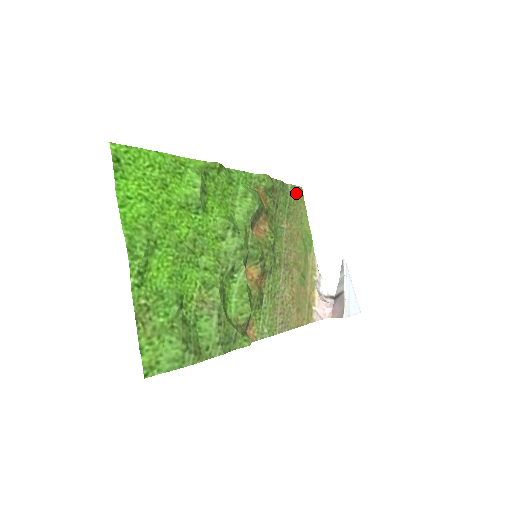
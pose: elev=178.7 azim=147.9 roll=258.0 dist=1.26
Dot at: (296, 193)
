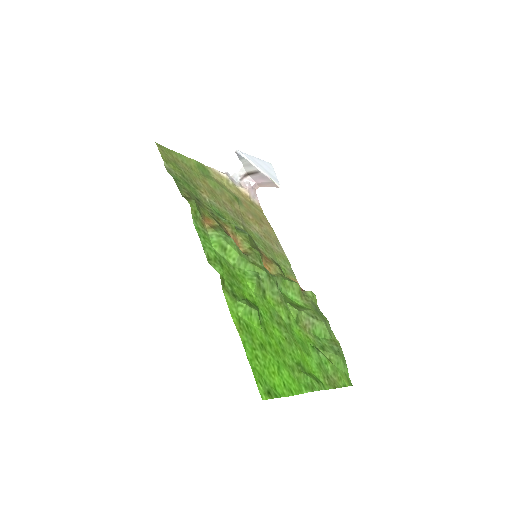
Dot at: (168, 158)
